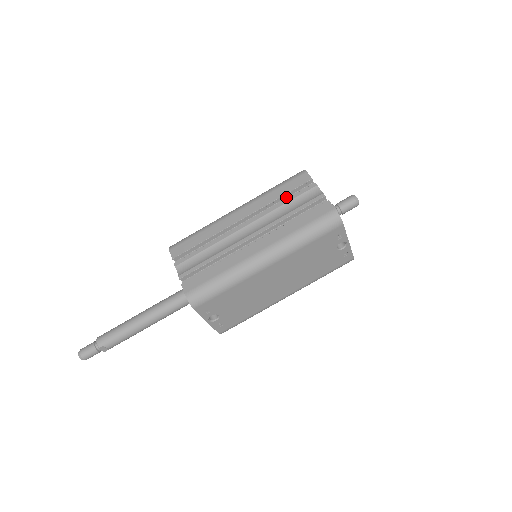
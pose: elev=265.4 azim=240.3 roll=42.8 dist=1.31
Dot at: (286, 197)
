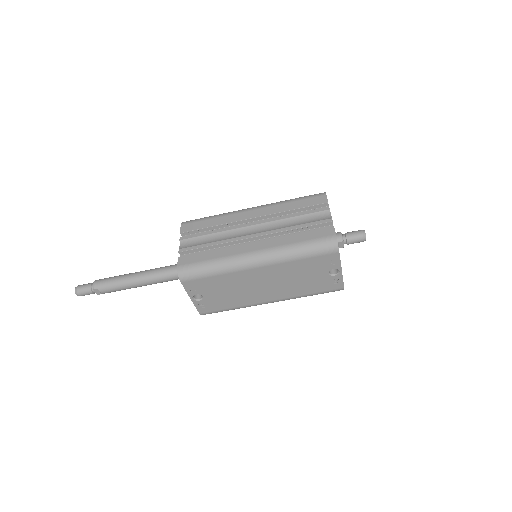
Dot at: (299, 211)
